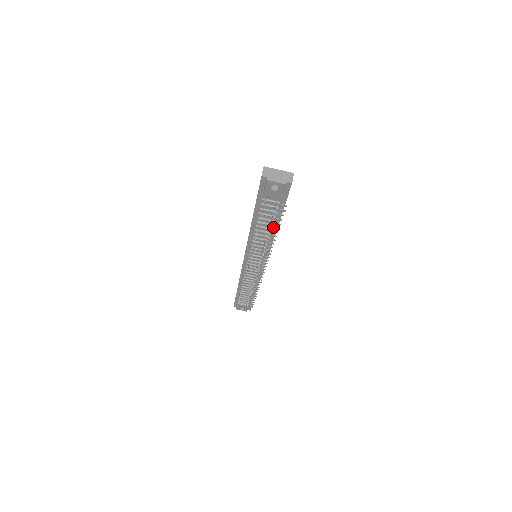
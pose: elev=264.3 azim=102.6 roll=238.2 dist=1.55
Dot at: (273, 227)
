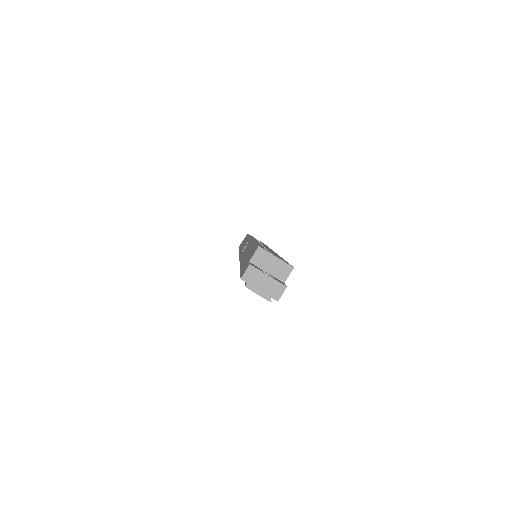
Dot at: occluded
